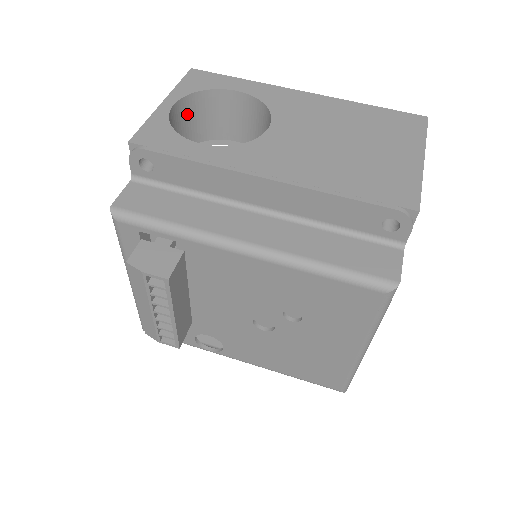
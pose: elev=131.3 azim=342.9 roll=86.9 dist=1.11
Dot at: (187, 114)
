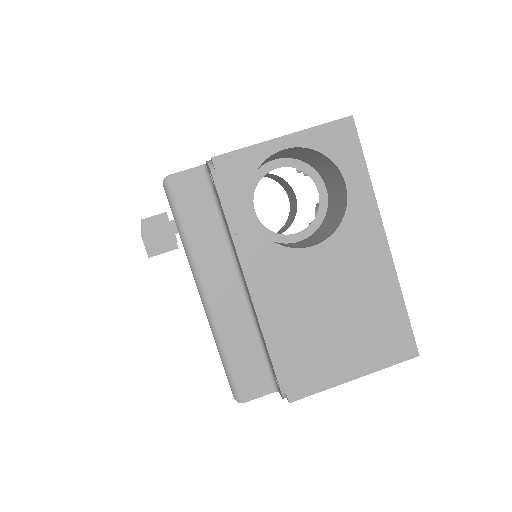
Dot at: (300, 151)
